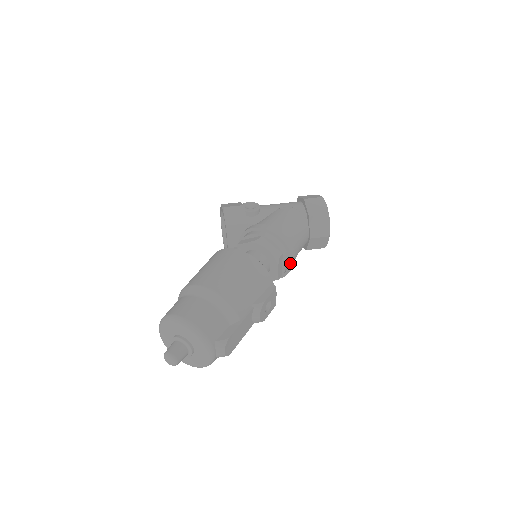
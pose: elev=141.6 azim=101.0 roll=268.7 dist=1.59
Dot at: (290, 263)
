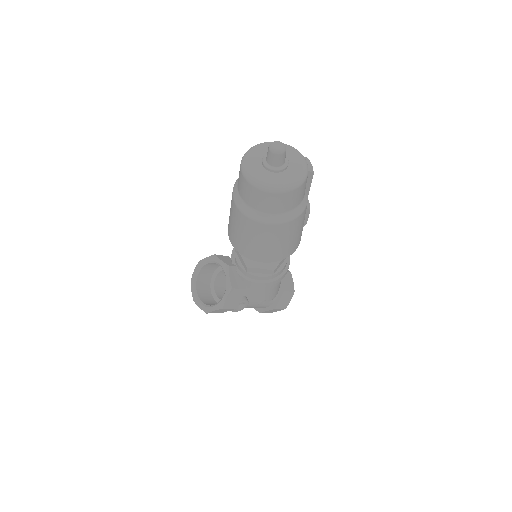
Dot at: occluded
